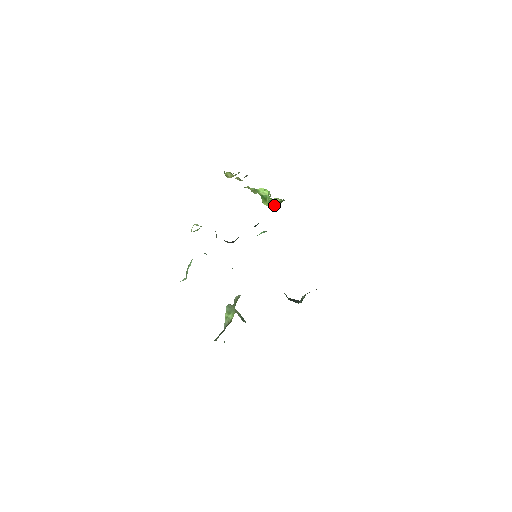
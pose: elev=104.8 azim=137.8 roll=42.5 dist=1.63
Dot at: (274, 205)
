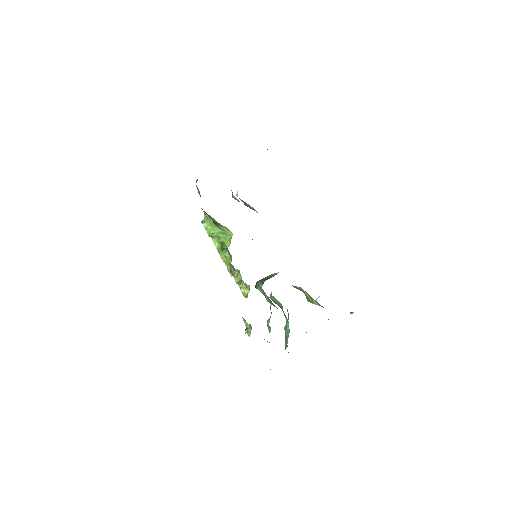
Dot at: (223, 234)
